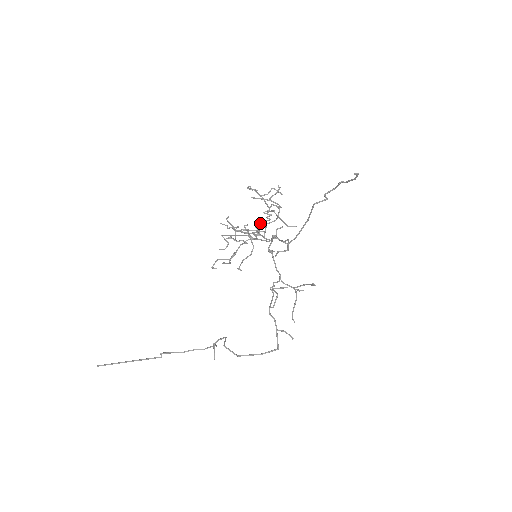
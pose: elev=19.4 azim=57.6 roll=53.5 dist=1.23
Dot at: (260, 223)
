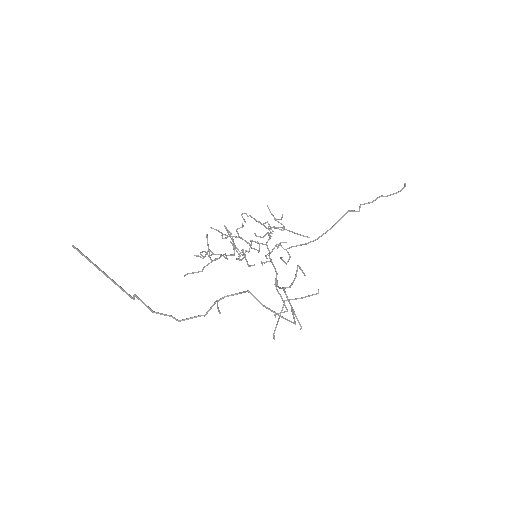
Dot at: (259, 236)
